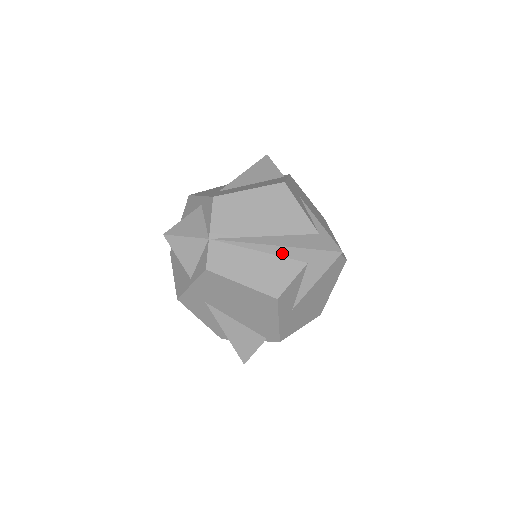
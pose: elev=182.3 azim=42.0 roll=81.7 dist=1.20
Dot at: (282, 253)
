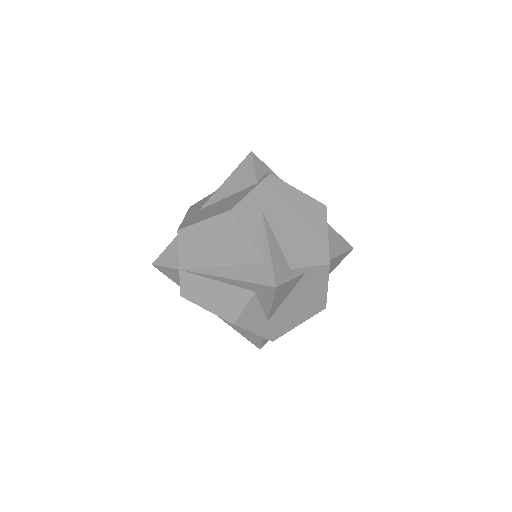
Dot at: (232, 283)
